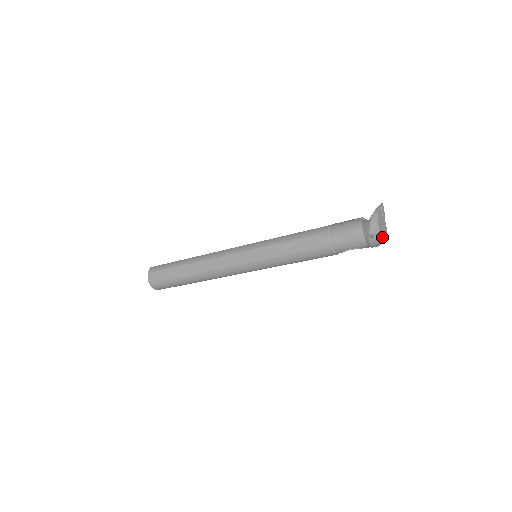
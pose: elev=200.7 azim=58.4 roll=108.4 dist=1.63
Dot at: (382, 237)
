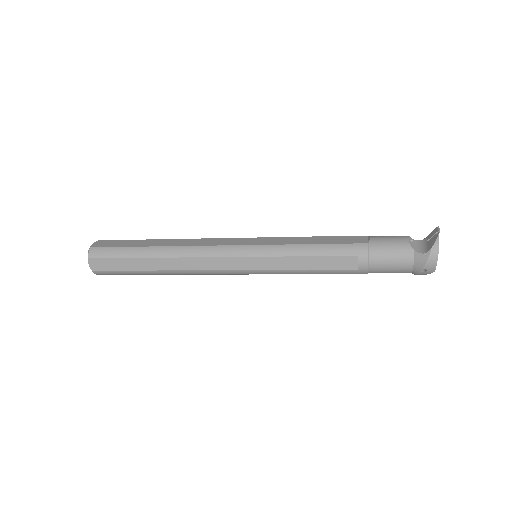
Dot at: occluded
